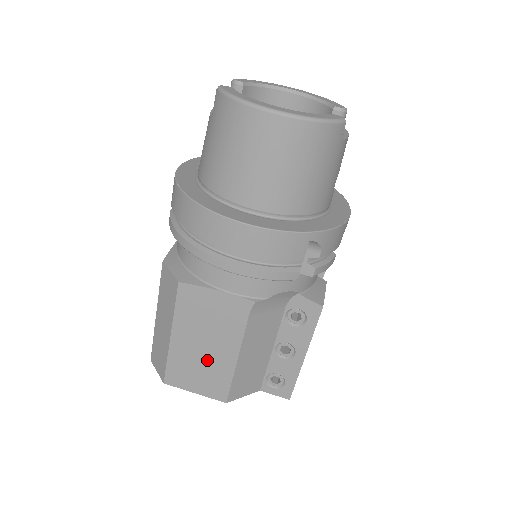
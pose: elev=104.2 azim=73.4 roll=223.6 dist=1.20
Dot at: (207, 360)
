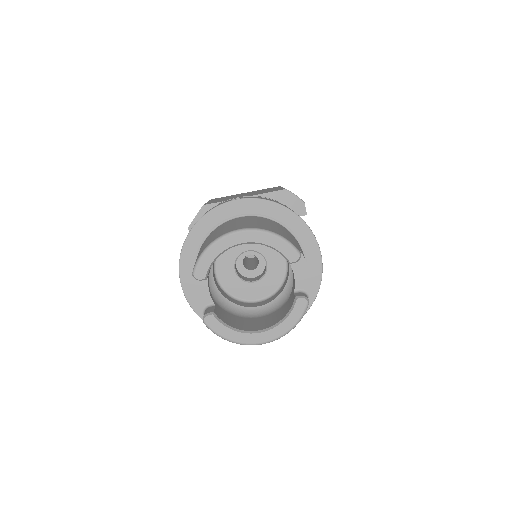
Dot at: occluded
